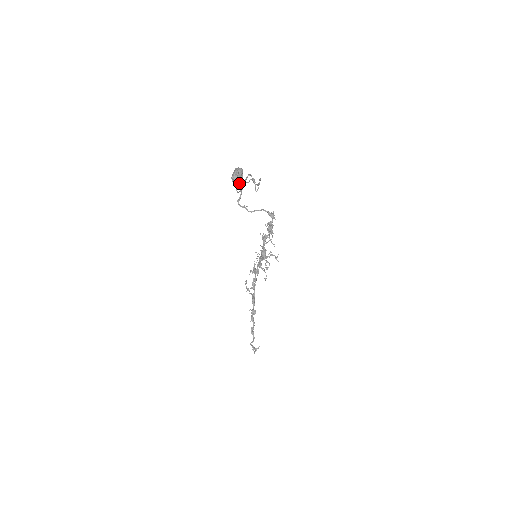
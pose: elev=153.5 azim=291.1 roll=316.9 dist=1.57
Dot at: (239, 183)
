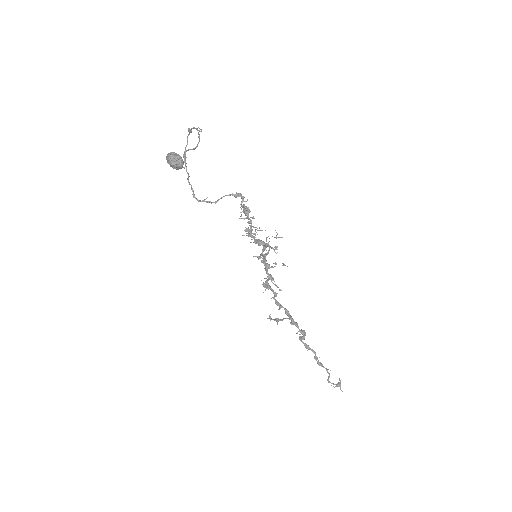
Dot at: (180, 161)
